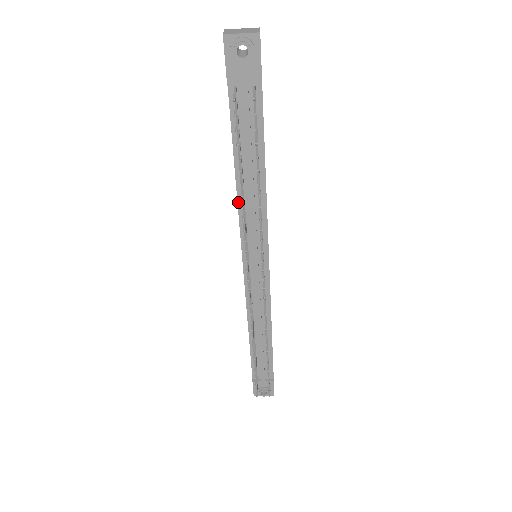
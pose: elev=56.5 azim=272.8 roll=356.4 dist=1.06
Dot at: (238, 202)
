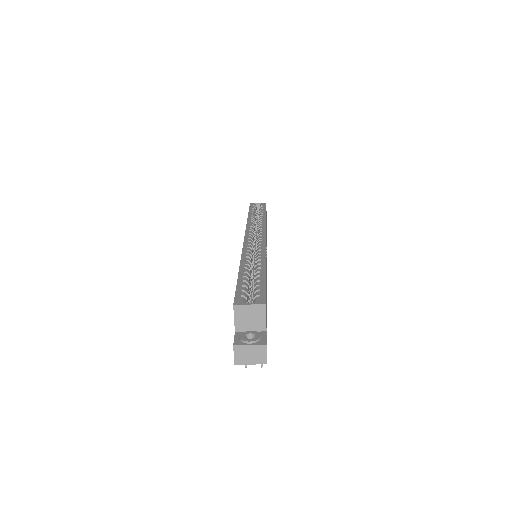
Dot at: occluded
